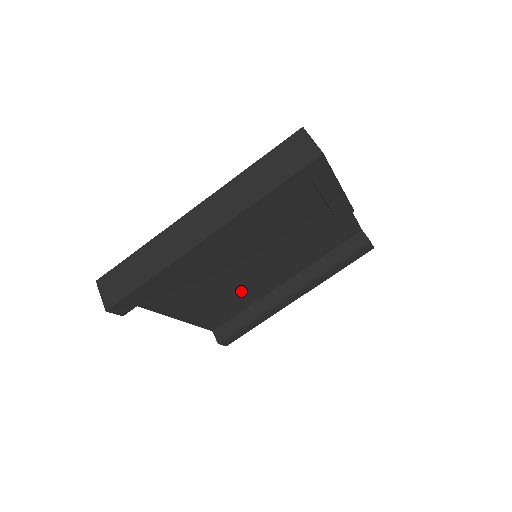
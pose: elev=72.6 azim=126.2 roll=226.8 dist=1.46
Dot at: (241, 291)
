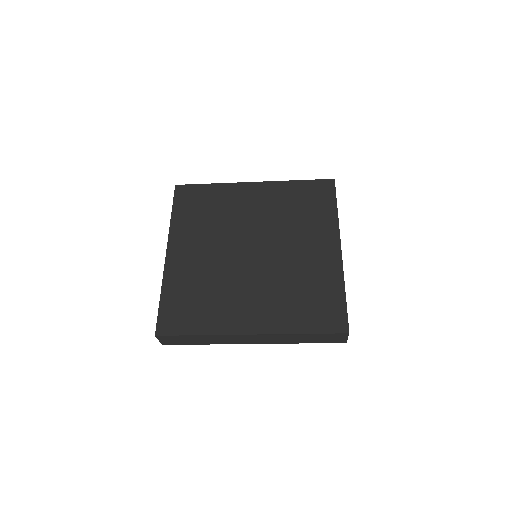
Dot at: occluded
